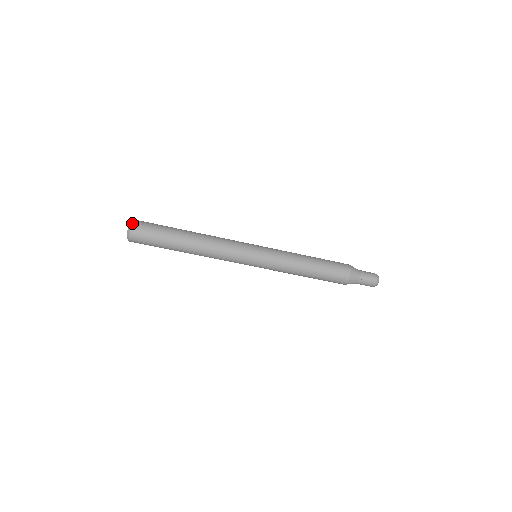
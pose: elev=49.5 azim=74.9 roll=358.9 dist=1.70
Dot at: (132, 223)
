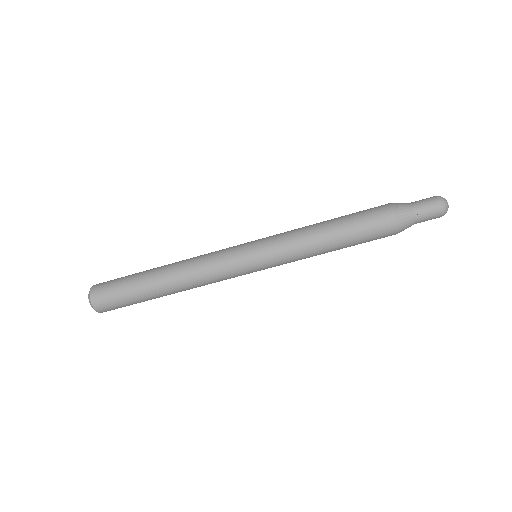
Dot at: (94, 285)
